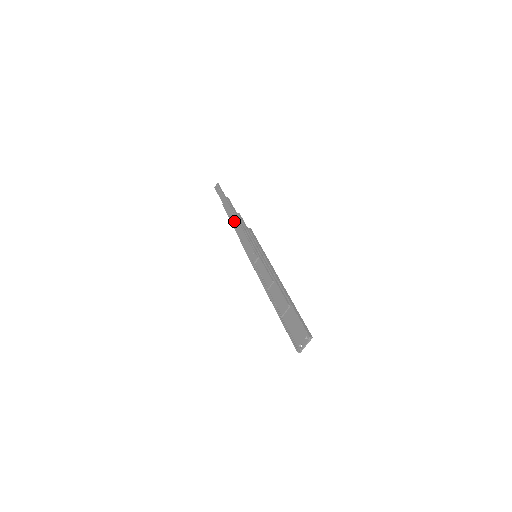
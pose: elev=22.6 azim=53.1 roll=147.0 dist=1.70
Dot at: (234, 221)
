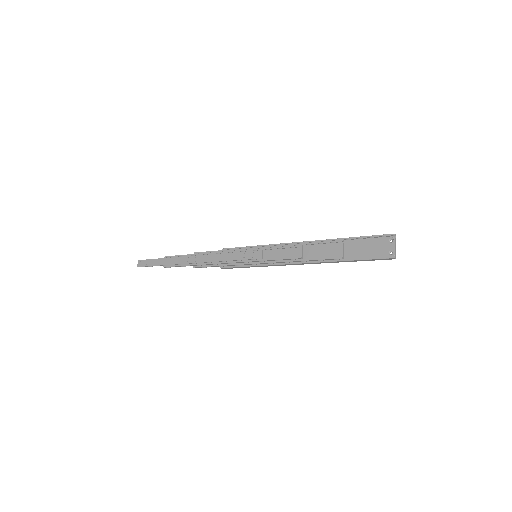
Dot at: (197, 260)
